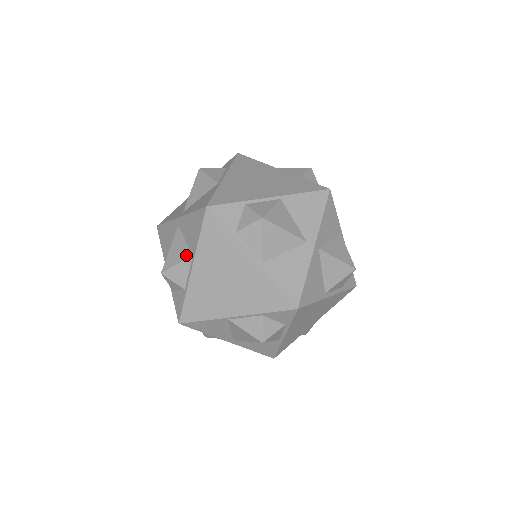
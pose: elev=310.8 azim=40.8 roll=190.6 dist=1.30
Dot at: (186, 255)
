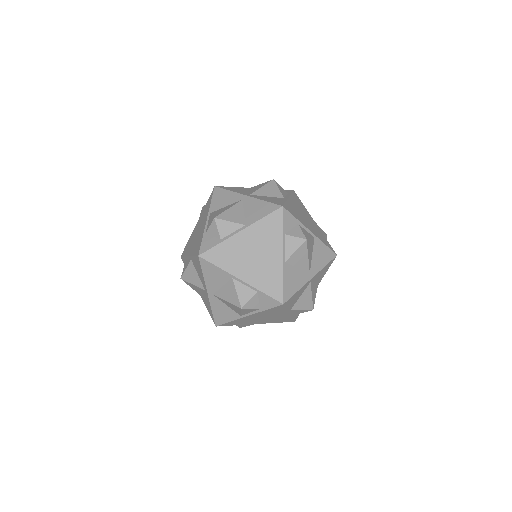
Dot at: (231, 284)
